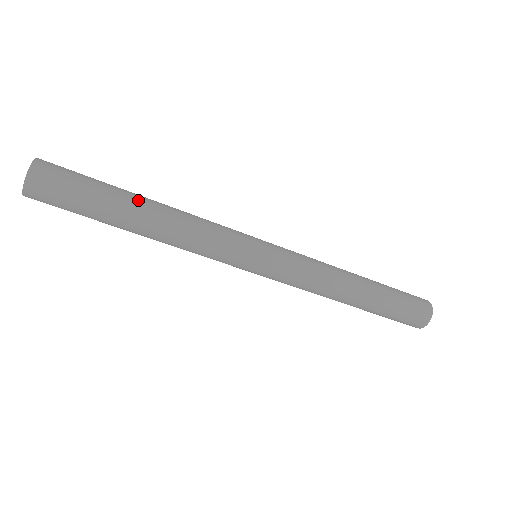
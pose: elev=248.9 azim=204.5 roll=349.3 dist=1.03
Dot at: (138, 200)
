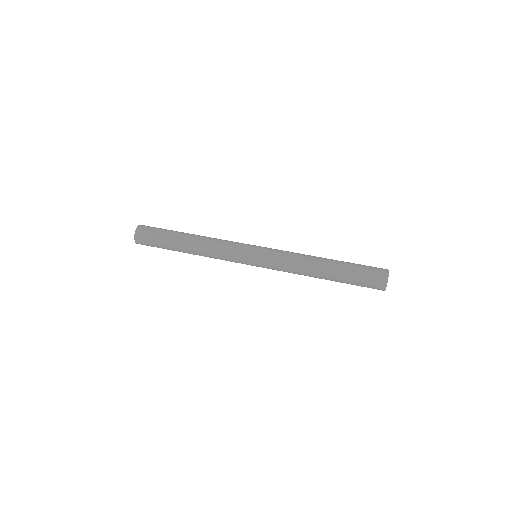
Dot at: (188, 233)
